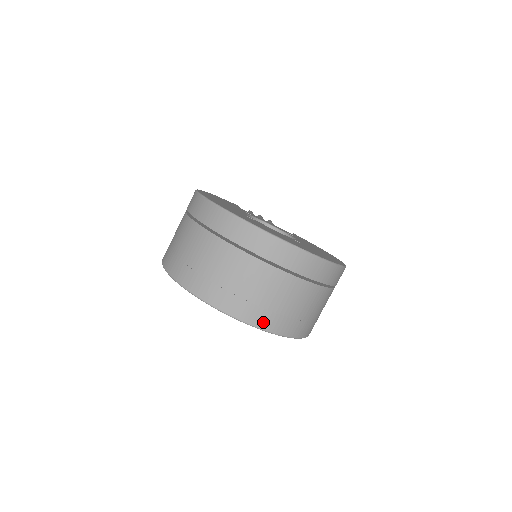
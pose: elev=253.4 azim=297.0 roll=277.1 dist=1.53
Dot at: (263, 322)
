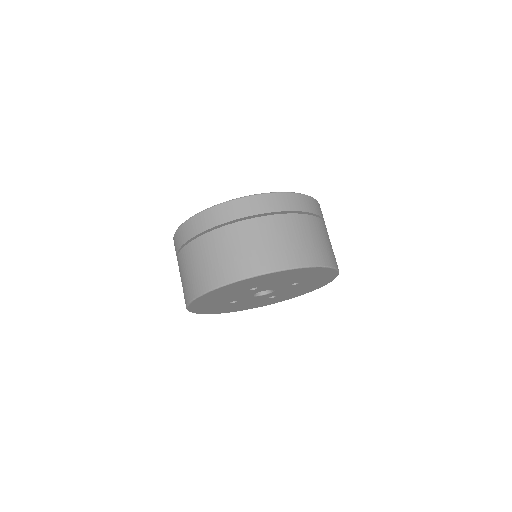
Dot at: (257, 268)
